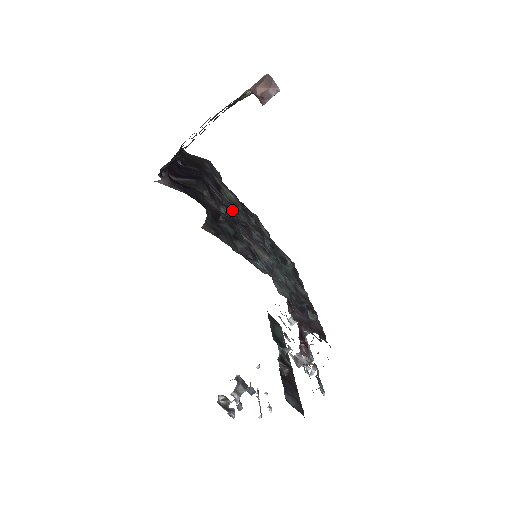
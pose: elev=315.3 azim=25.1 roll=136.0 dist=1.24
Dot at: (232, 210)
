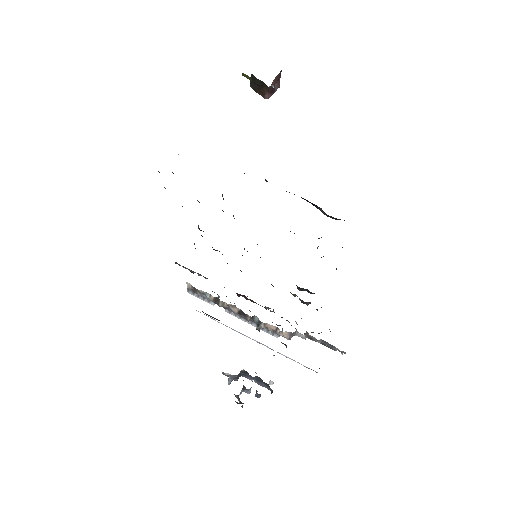
Dot at: occluded
